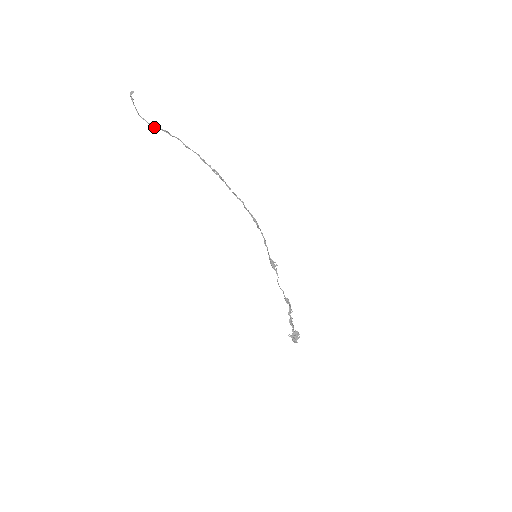
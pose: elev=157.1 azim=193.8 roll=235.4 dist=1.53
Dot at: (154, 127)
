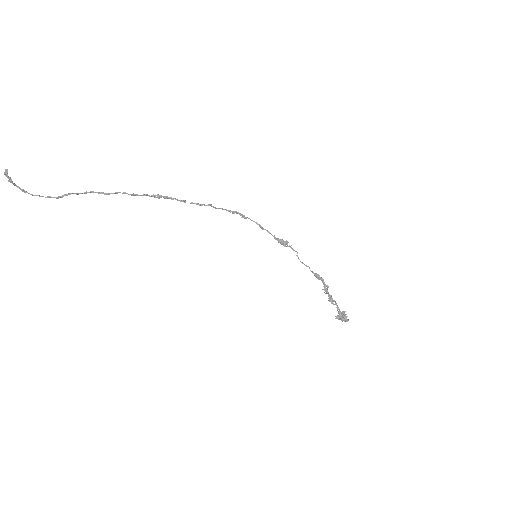
Dot at: (55, 197)
